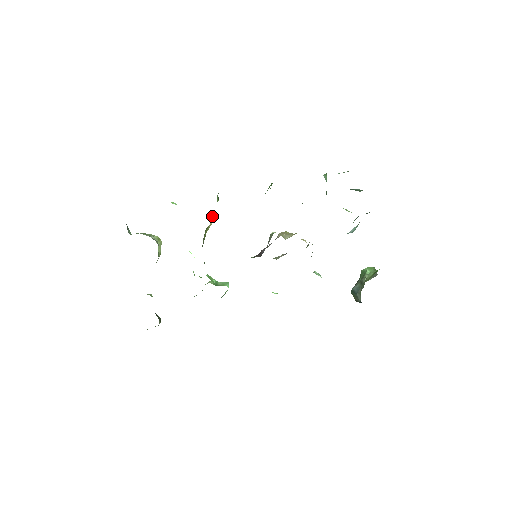
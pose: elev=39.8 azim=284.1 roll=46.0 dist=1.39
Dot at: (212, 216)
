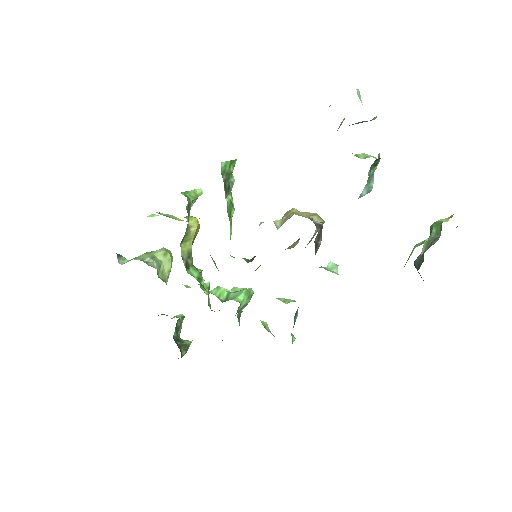
Dot at: (194, 219)
